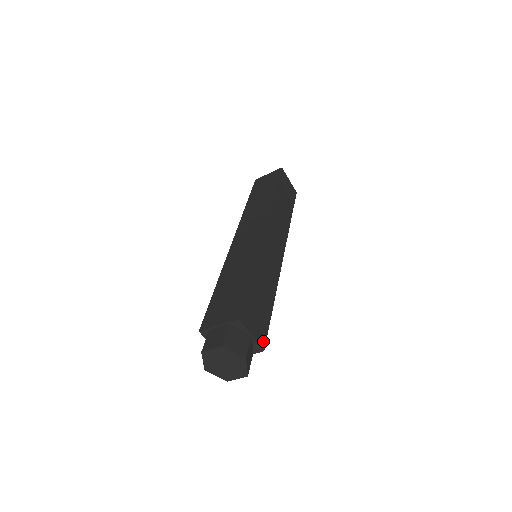
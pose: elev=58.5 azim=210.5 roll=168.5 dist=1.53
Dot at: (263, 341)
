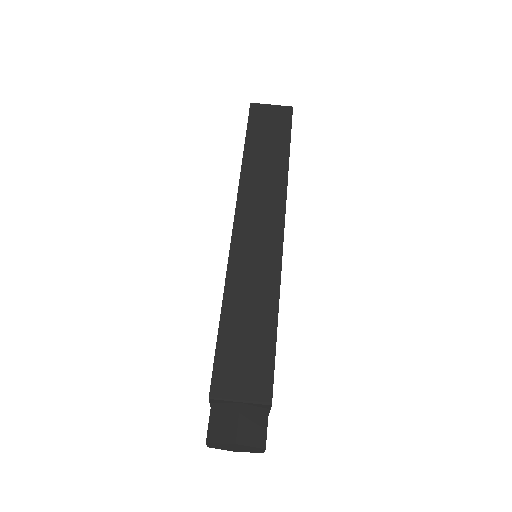
Dot at: (267, 392)
